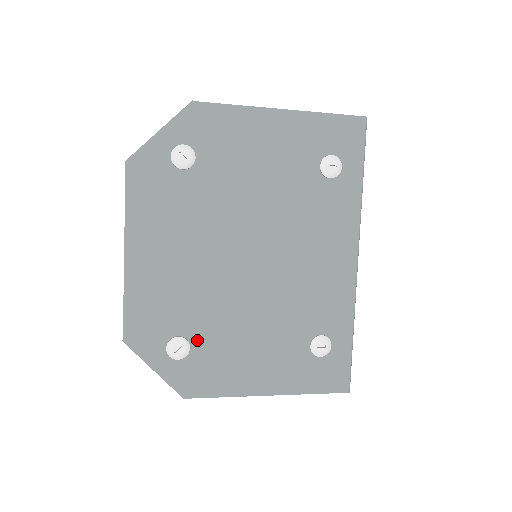
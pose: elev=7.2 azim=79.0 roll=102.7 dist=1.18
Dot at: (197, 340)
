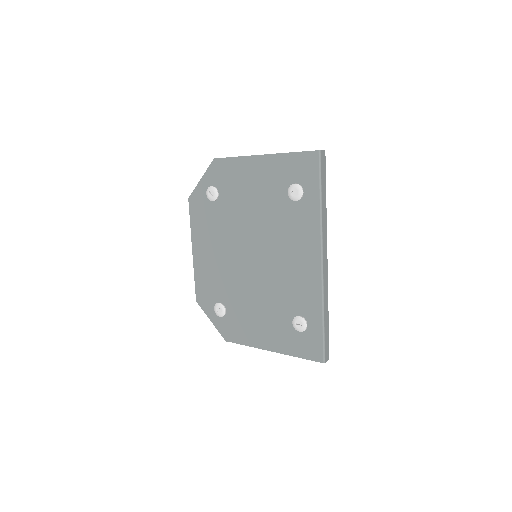
Dot at: (229, 307)
